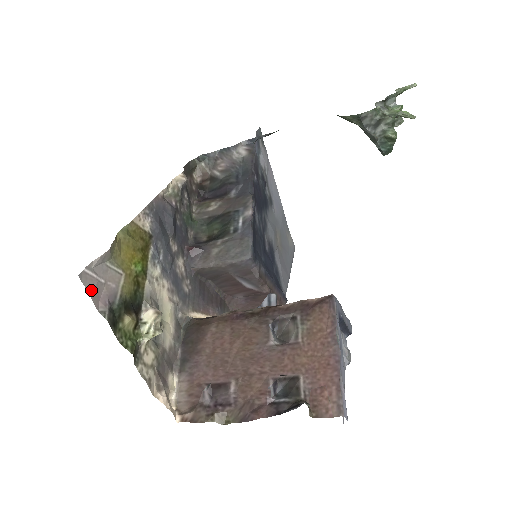
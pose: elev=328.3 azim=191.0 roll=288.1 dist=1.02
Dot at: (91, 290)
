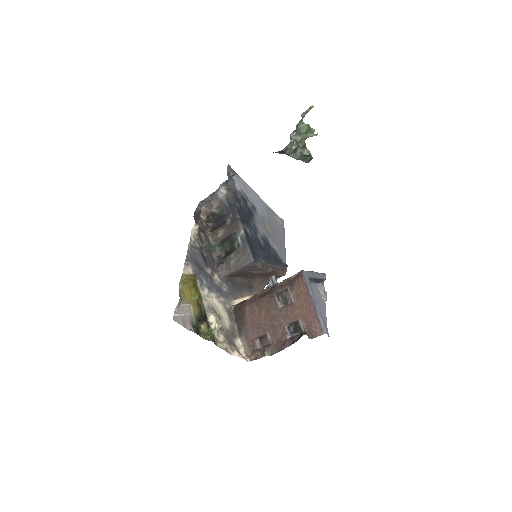
Dot at: (181, 323)
